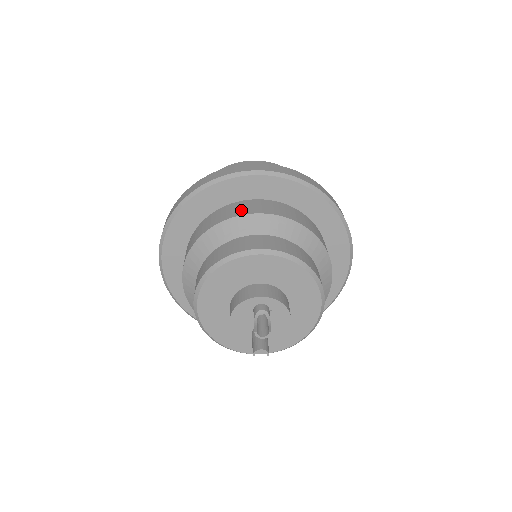
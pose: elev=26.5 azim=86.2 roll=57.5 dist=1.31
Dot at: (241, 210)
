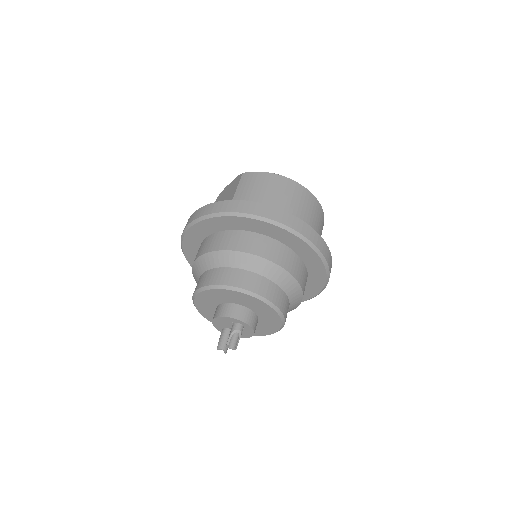
Dot at: (268, 252)
